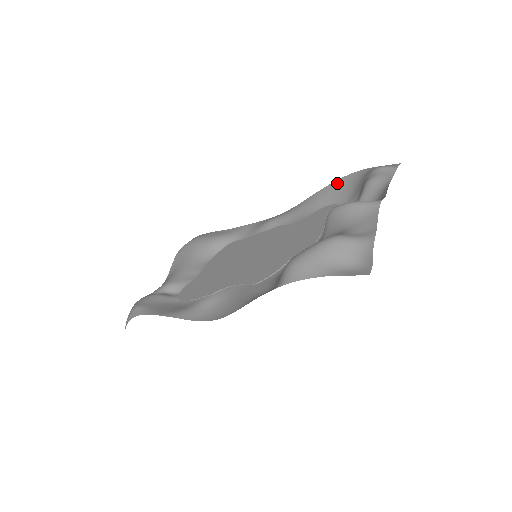
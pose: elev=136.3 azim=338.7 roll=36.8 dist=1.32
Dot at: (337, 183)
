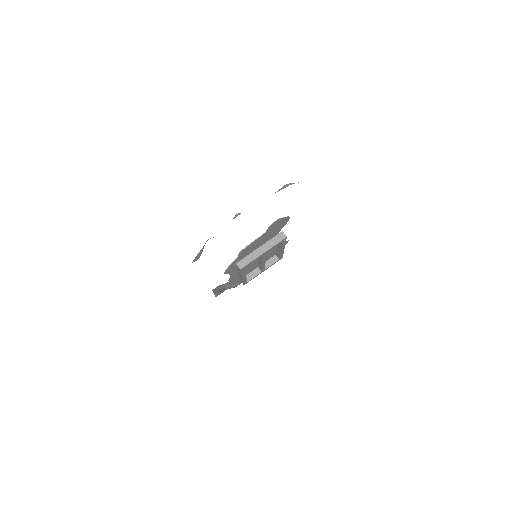
Dot at: occluded
